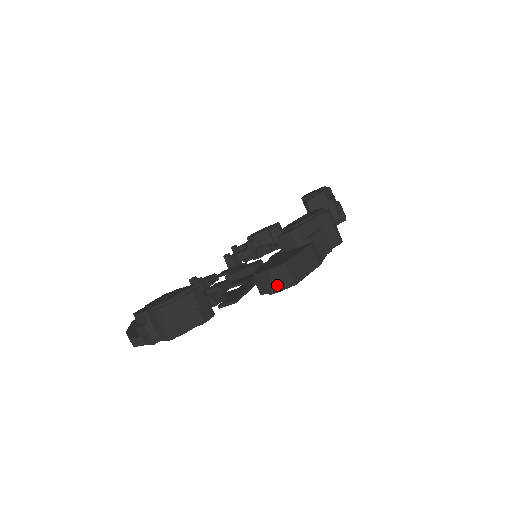
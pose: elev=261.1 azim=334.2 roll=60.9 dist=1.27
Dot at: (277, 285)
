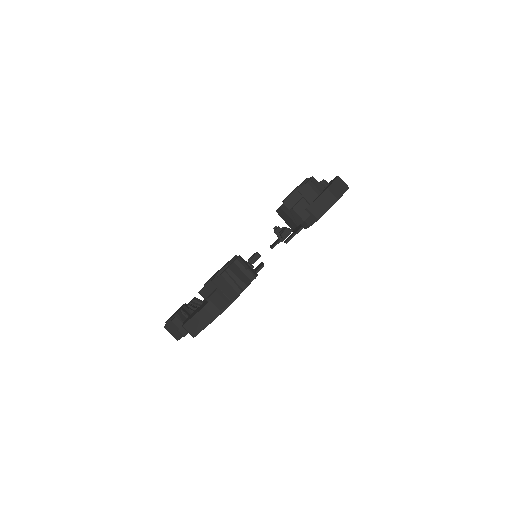
Dot at: occluded
